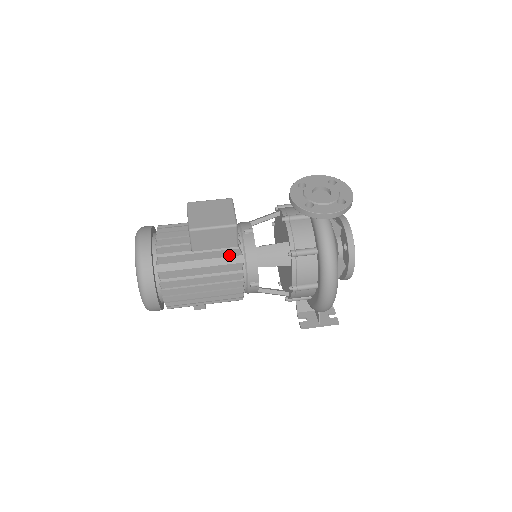
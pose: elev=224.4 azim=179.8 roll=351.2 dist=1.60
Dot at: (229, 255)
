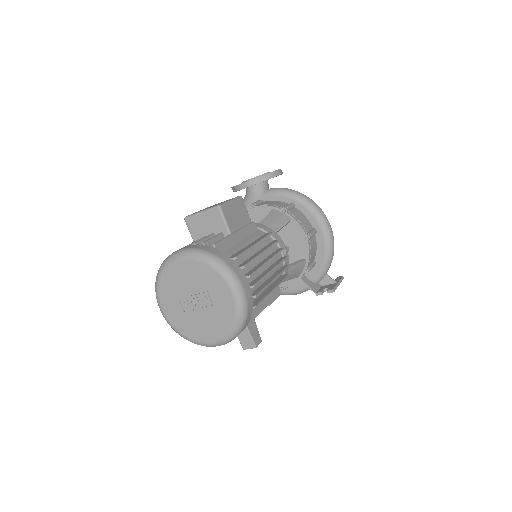
Dot at: (252, 232)
